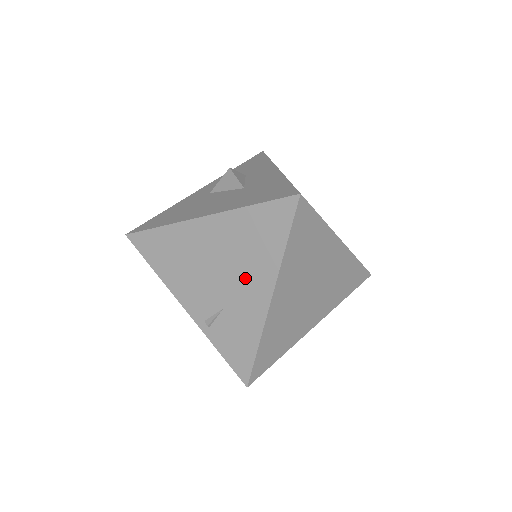
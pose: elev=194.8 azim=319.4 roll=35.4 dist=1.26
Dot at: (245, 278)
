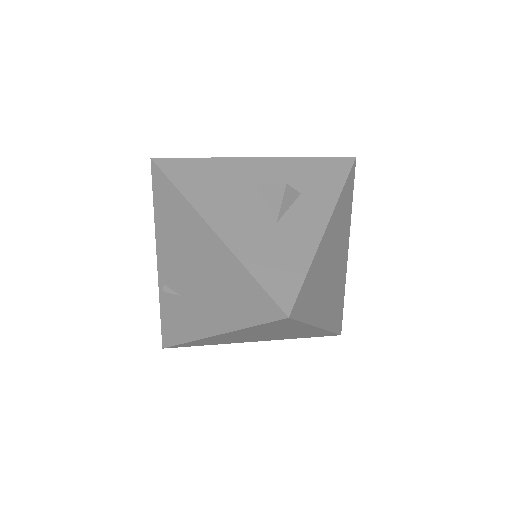
Dot at: (208, 303)
